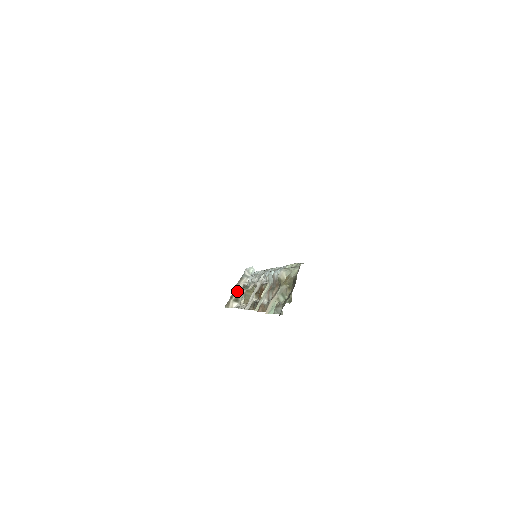
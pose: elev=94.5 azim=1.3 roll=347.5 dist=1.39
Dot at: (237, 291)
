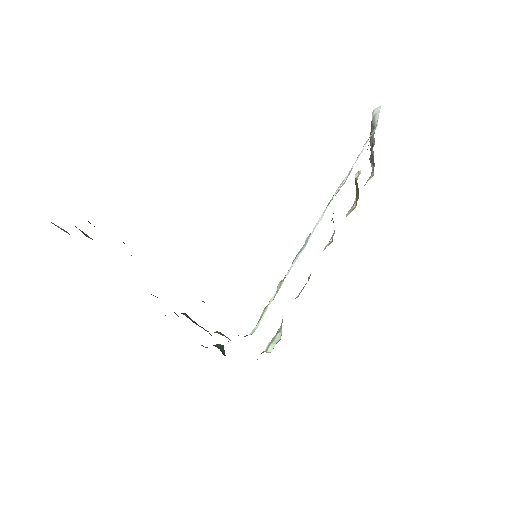
Dot at: (371, 146)
